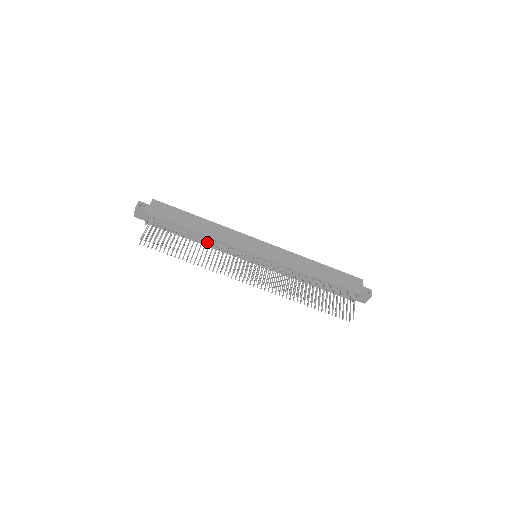
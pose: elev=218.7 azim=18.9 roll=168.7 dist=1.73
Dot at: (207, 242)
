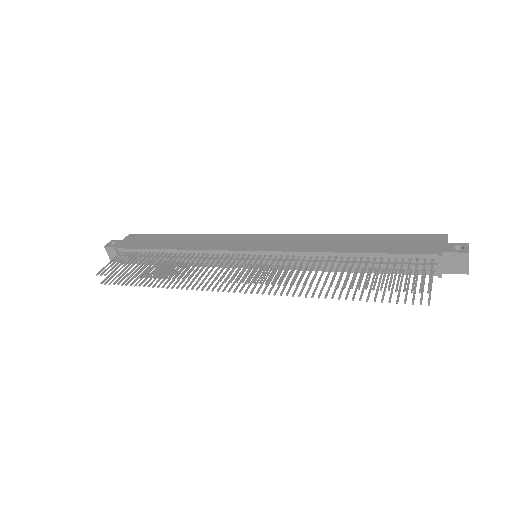
Dot at: occluded
